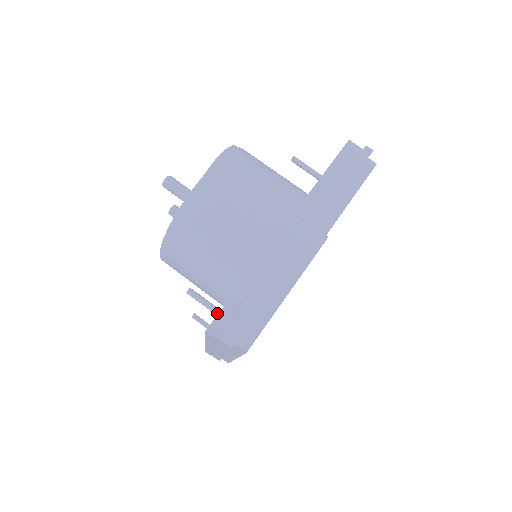
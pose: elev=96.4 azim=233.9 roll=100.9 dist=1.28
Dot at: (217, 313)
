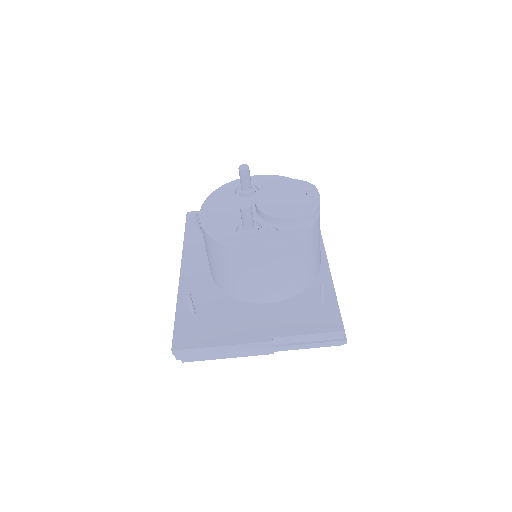
Dot at: (192, 313)
